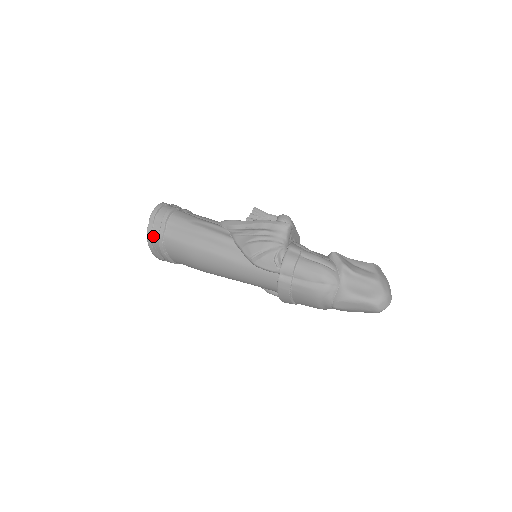
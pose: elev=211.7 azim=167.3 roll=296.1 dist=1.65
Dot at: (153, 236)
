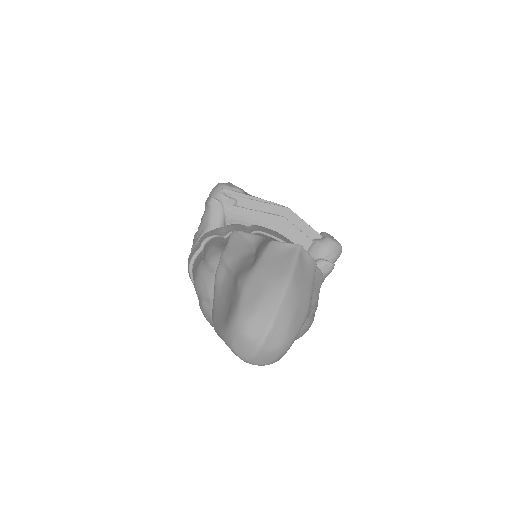
Dot at: occluded
